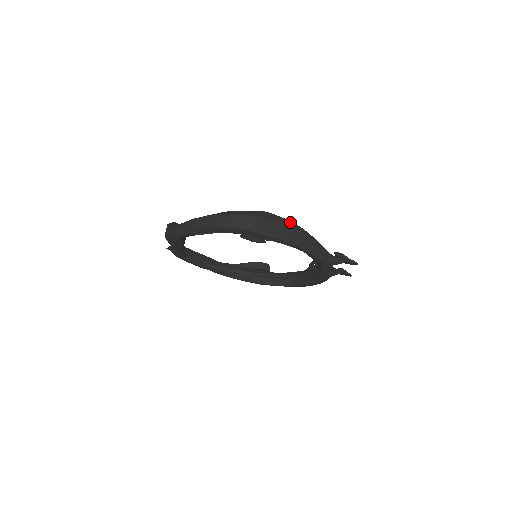
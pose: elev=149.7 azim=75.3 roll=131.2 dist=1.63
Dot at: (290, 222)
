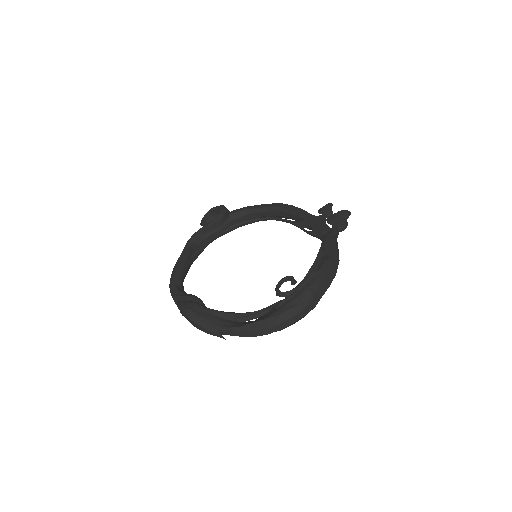
Dot at: (325, 271)
